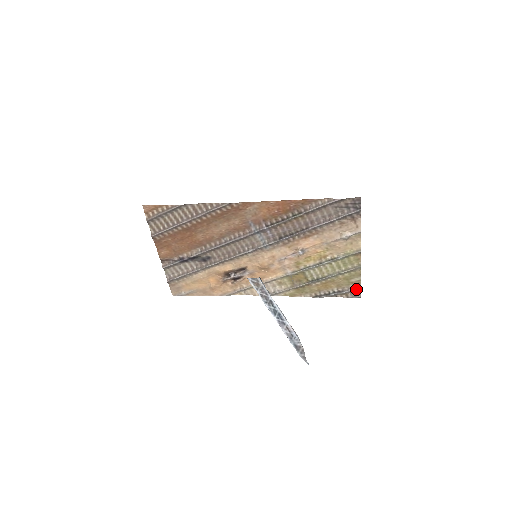
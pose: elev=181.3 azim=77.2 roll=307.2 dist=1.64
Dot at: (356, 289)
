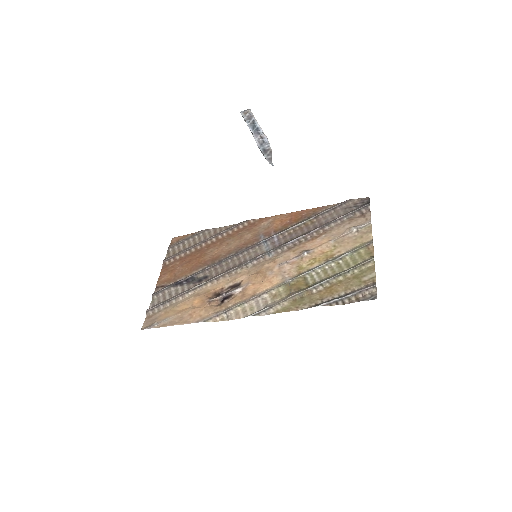
Dot at: (369, 286)
